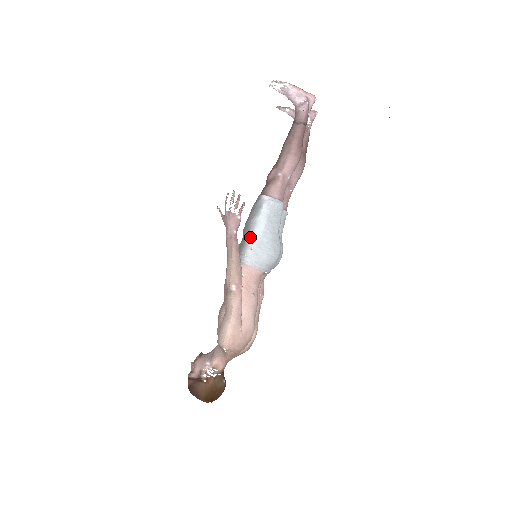
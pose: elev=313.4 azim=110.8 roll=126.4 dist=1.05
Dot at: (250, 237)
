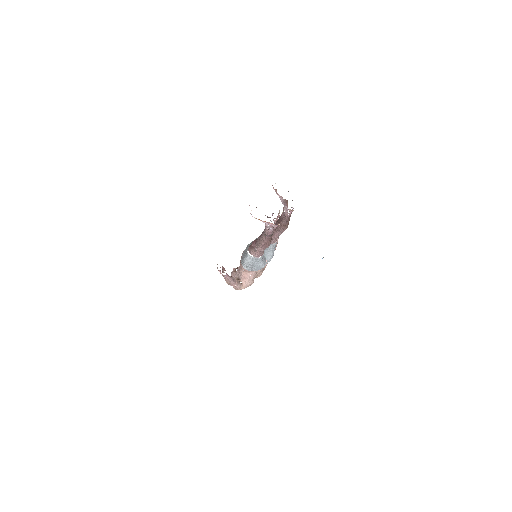
Dot at: (244, 262)
